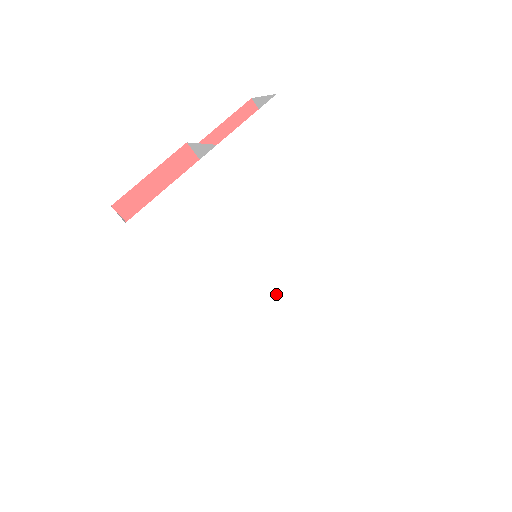
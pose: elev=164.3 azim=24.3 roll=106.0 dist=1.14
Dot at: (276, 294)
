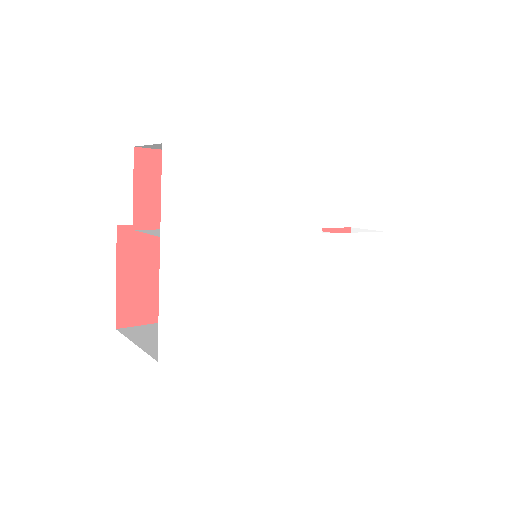
Dot at: (300, 274)
